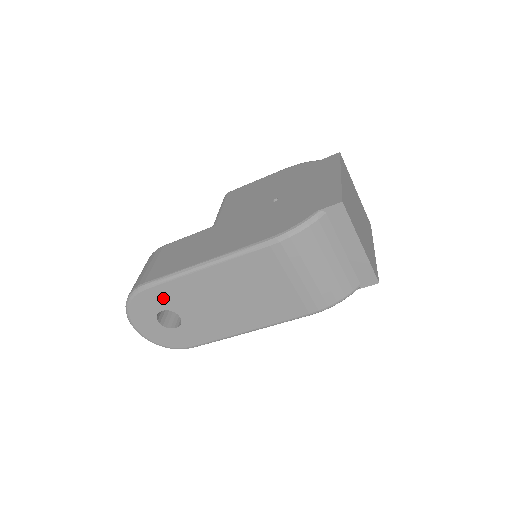
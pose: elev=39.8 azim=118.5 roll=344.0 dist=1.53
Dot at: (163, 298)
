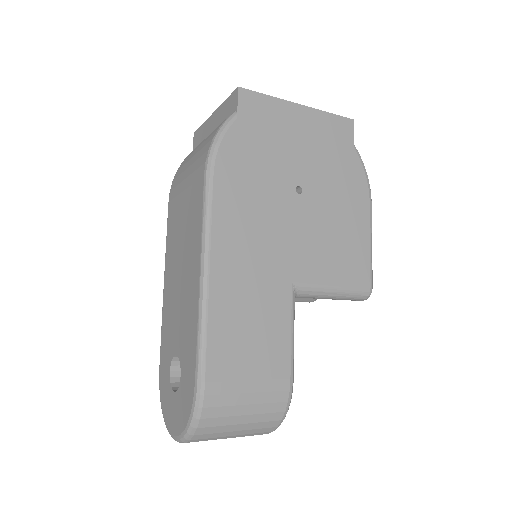
Dot at: (166, 355)
